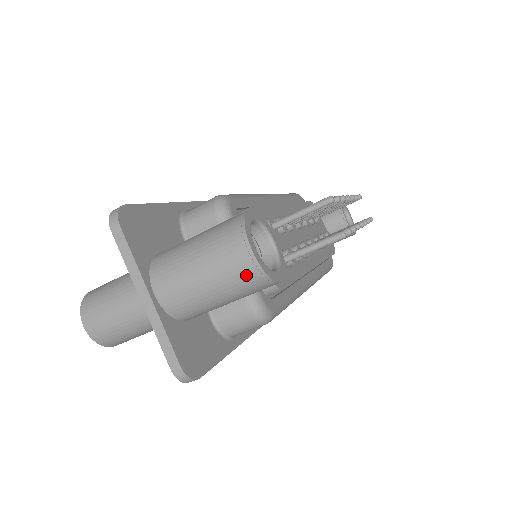
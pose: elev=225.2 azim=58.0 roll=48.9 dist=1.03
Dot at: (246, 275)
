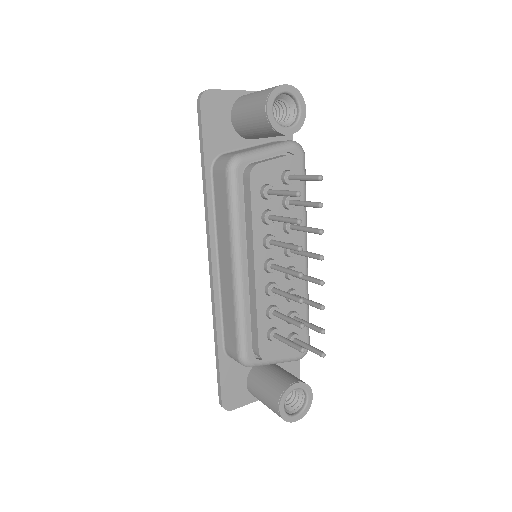
Dot at: occluded
